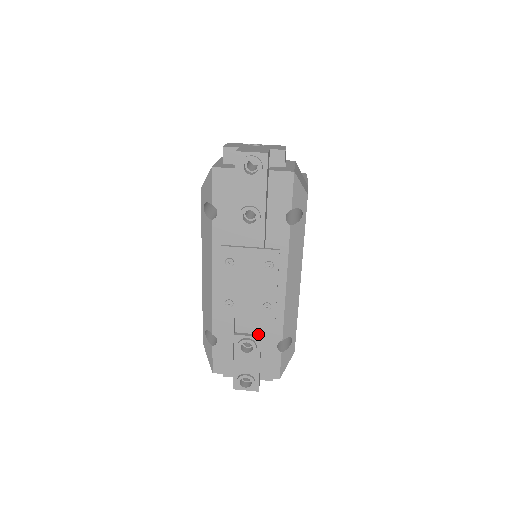
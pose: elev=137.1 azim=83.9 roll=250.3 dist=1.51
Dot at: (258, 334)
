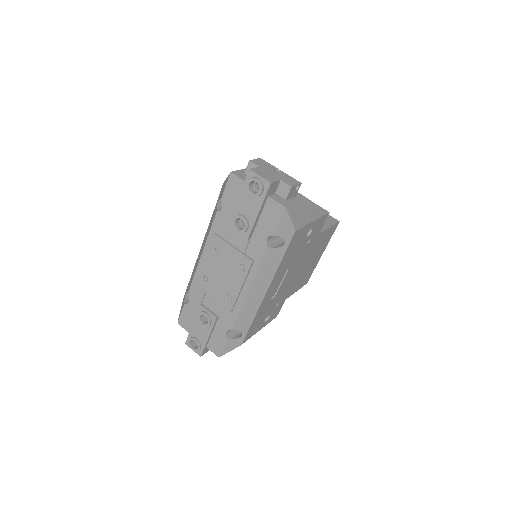
Dot at: (217, 315)
